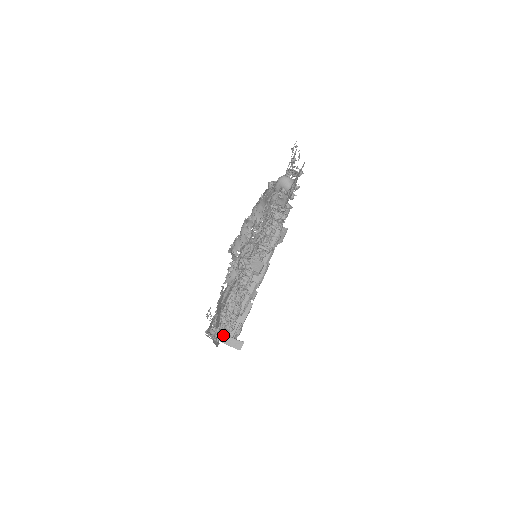
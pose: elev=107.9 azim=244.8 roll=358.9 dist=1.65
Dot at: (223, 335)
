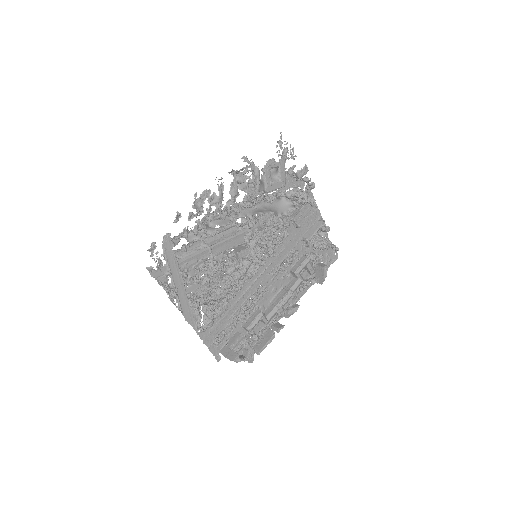
Dot at: (205, 325)
